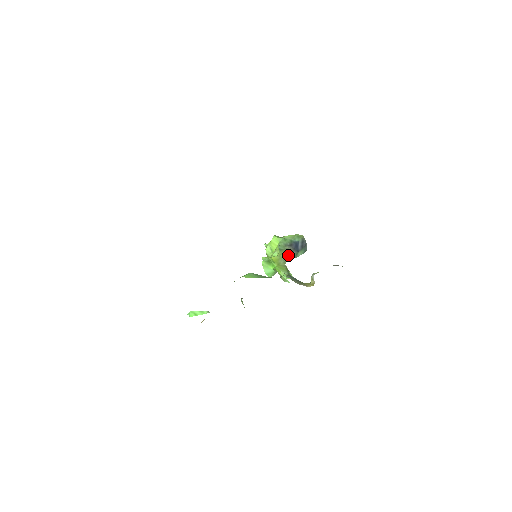
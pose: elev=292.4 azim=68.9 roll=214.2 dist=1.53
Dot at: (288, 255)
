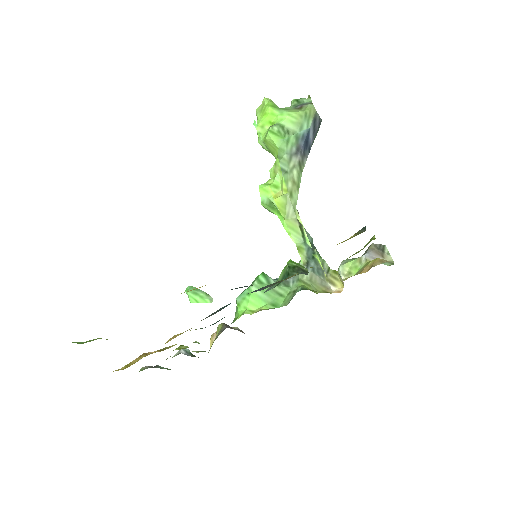
Dot at: (297, 184)
